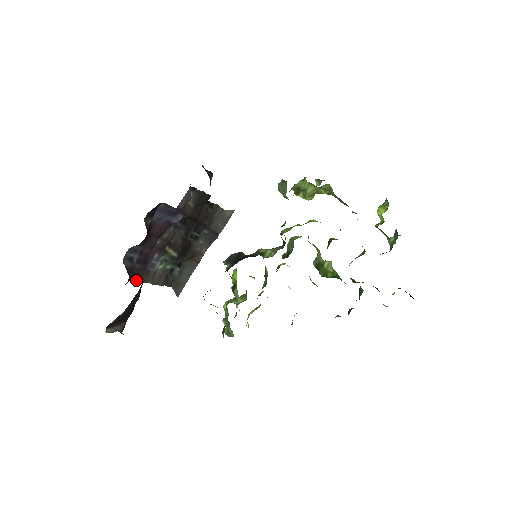
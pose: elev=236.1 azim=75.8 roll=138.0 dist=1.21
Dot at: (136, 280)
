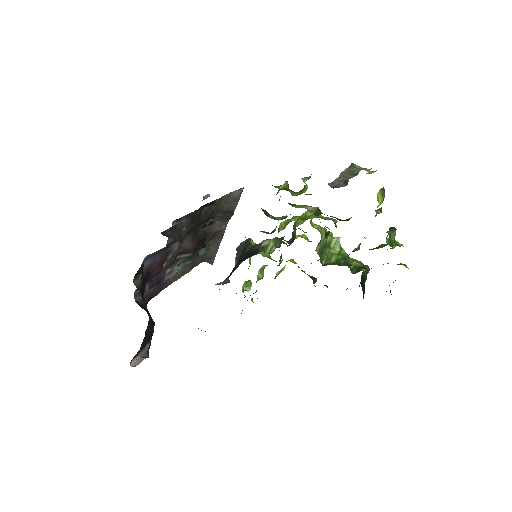
Dot at: (157, 293)
